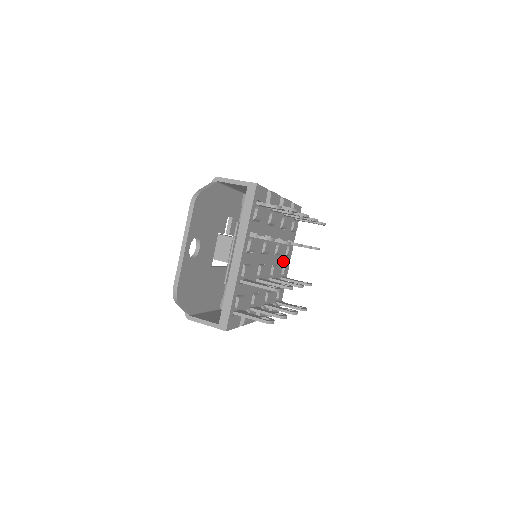
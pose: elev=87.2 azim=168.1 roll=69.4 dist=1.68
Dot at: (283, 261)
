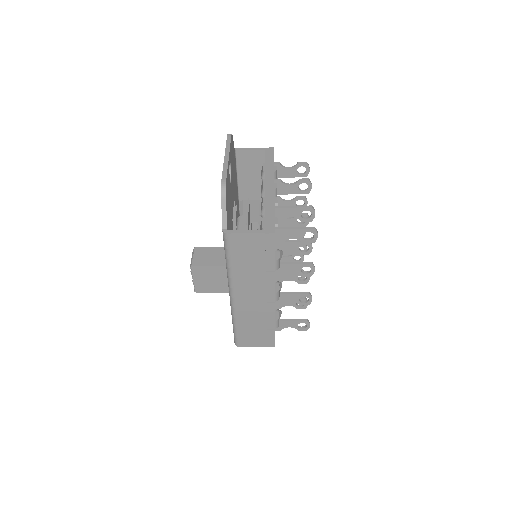
Dot at: occluded
